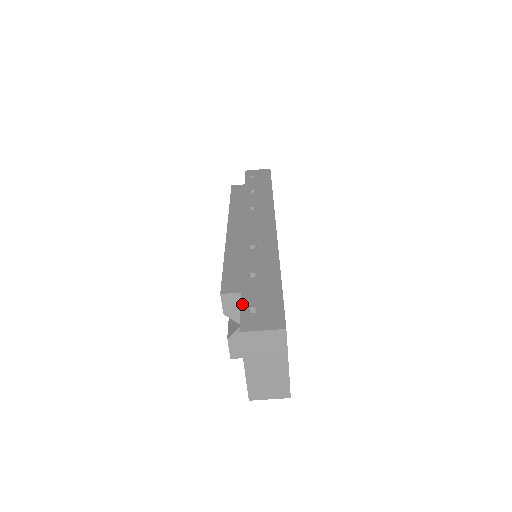
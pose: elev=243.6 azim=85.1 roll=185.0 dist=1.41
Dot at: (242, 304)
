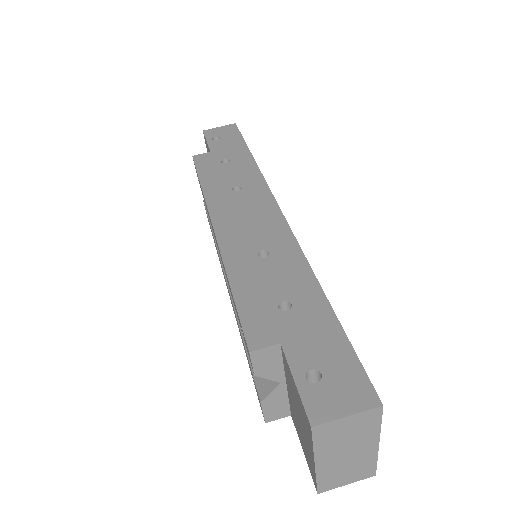
Dot at: (292, 367)
